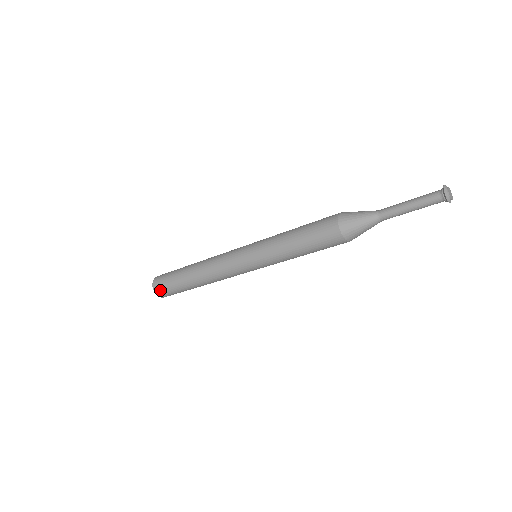
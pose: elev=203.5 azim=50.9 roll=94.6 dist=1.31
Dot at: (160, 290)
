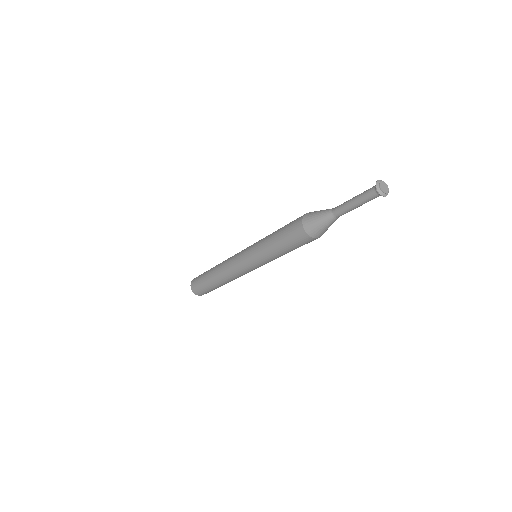
Dot at: occluded
